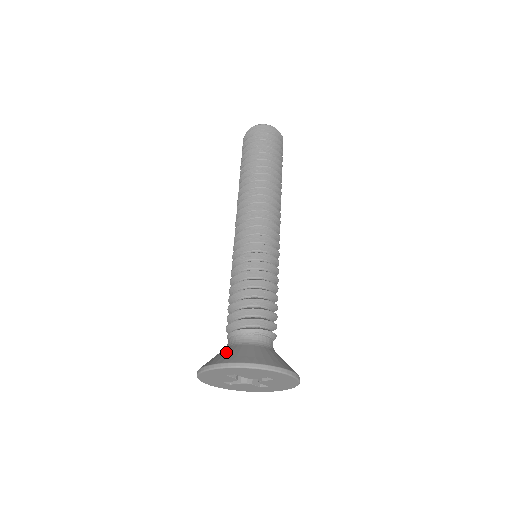
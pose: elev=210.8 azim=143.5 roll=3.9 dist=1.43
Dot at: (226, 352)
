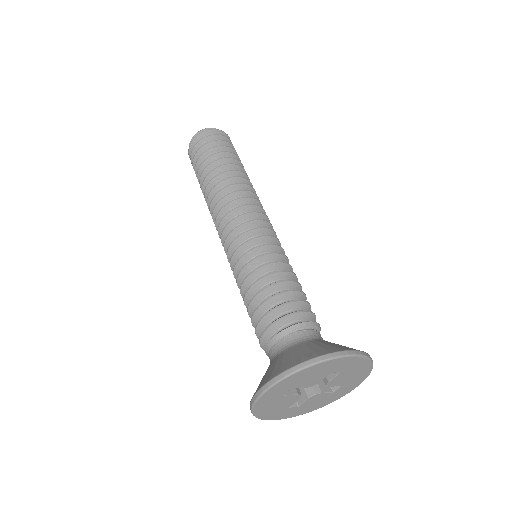
Dot at: (269, 369)
